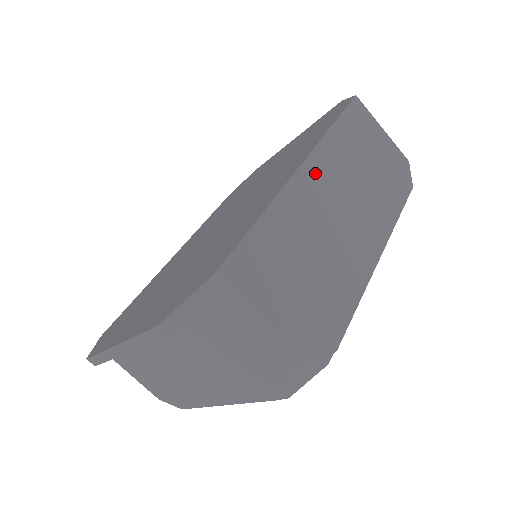
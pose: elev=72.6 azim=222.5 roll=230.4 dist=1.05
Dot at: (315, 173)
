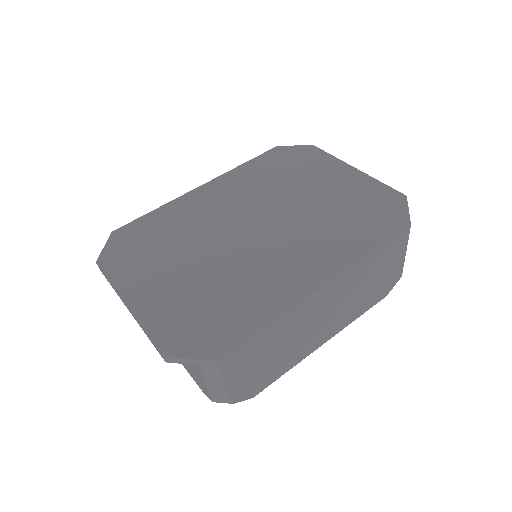
Dot at: (328, 291)
